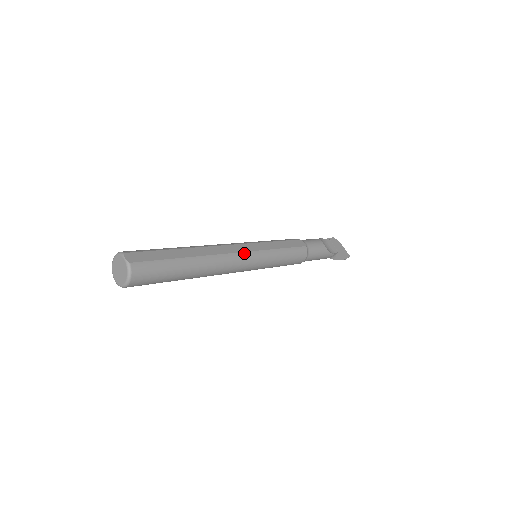
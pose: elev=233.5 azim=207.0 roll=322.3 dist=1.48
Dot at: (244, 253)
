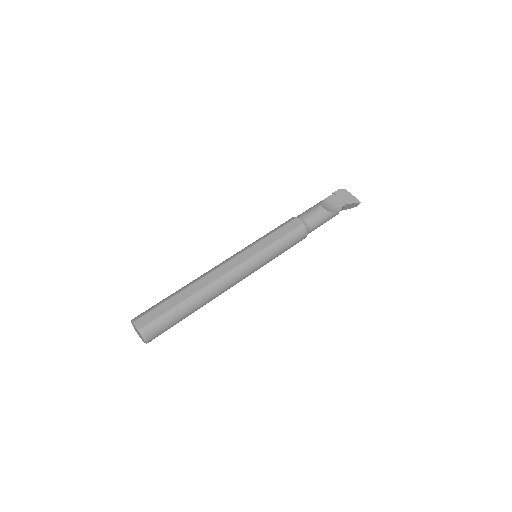
Dot at: (238, 266)
